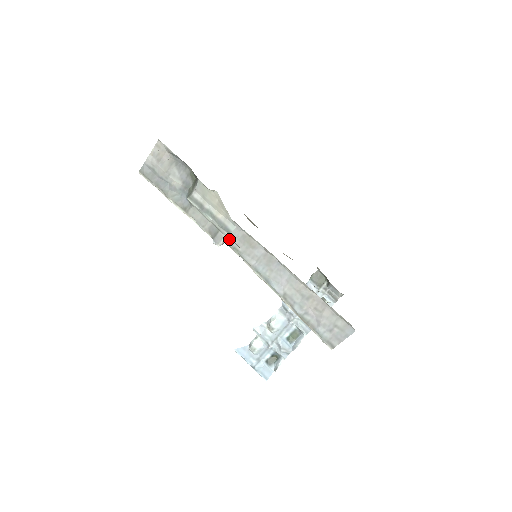
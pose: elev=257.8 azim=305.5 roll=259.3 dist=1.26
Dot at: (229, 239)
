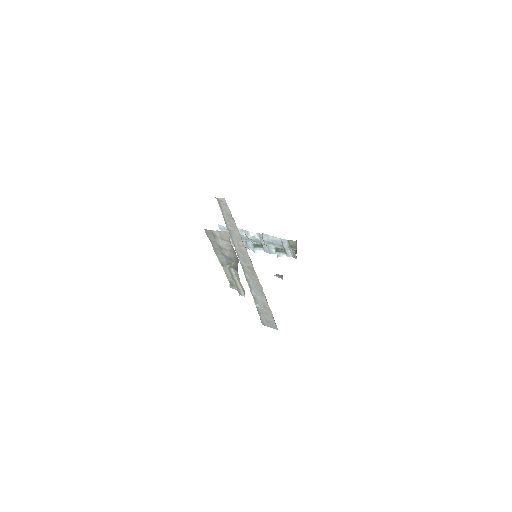
Dot at: occluded
